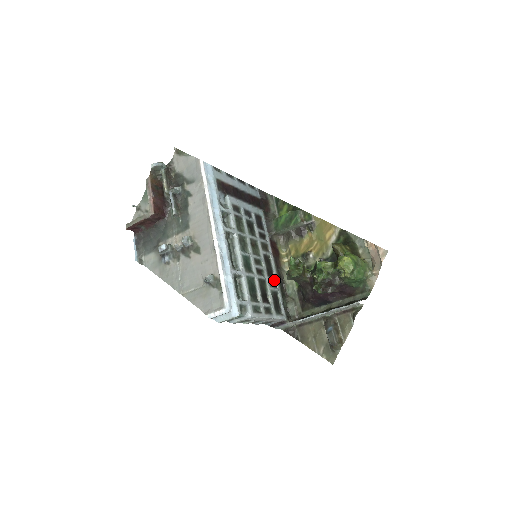
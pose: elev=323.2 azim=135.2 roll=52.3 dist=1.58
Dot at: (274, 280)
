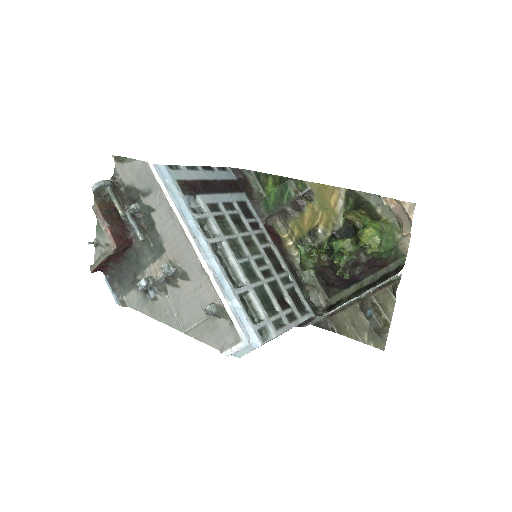
Dot at: (285, 274)
